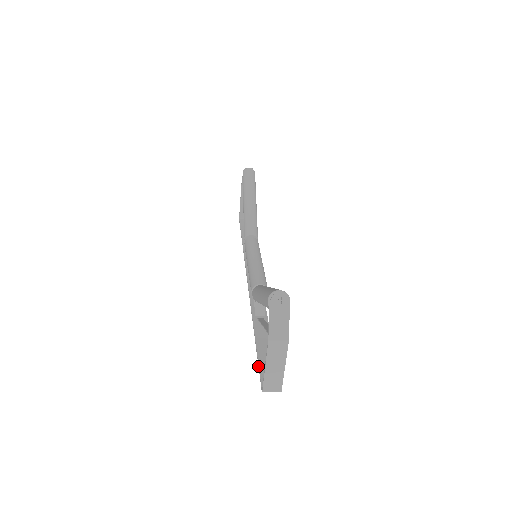
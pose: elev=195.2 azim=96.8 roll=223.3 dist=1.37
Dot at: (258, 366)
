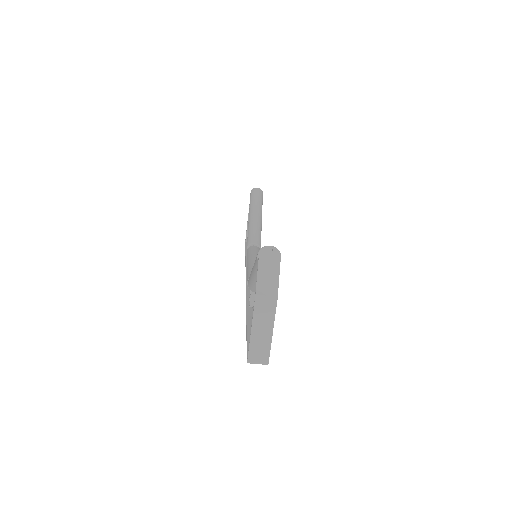
Dot at: occluded
